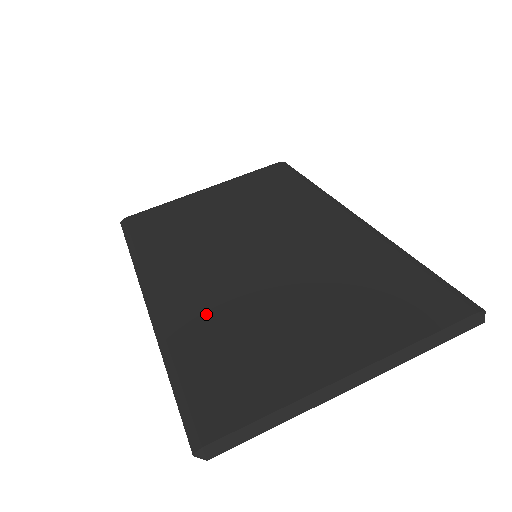
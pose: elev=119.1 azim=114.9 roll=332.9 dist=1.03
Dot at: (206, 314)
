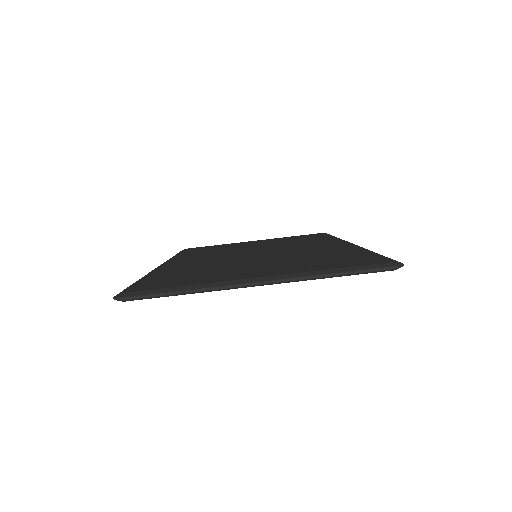
Dot at: (190, 266)
